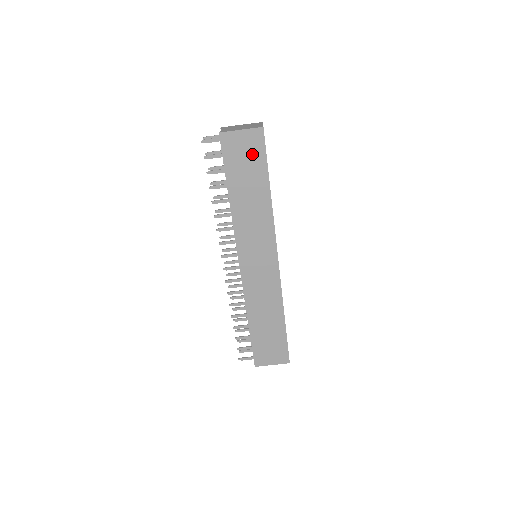
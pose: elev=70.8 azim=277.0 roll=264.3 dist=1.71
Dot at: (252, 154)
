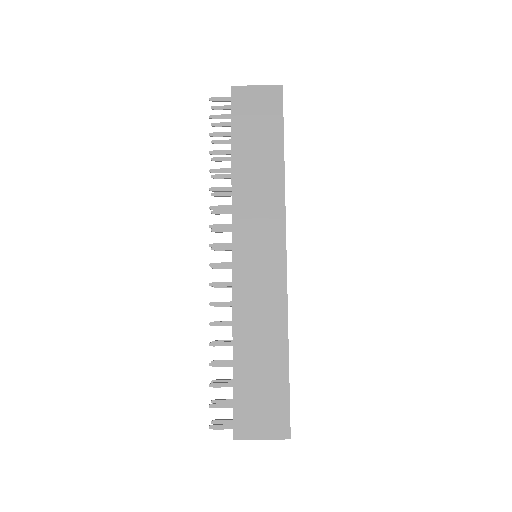
Dot at: (266, 113)
